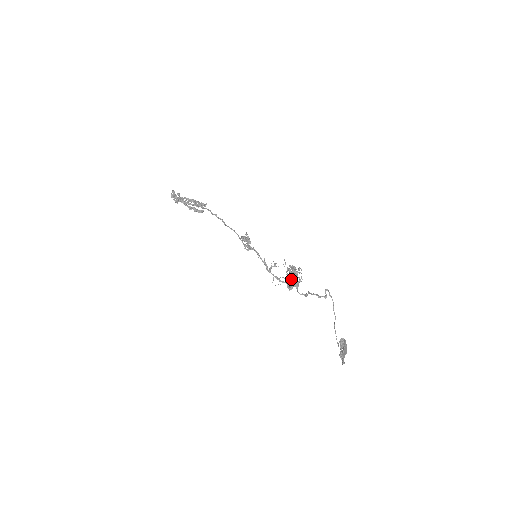
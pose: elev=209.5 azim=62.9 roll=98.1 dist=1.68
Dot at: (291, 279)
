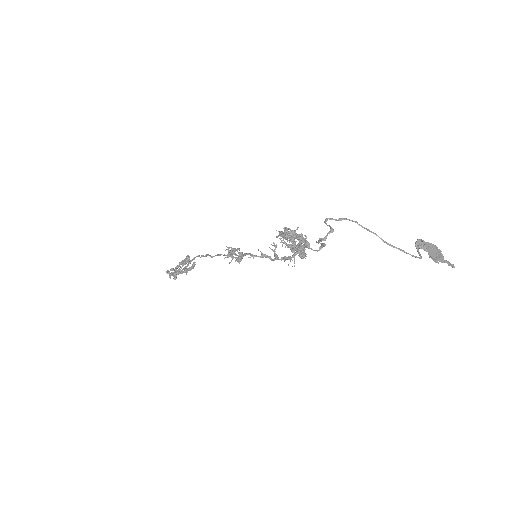
Dot at: occluded
